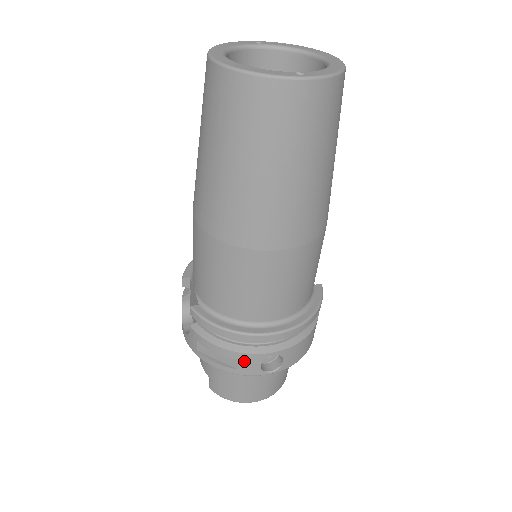
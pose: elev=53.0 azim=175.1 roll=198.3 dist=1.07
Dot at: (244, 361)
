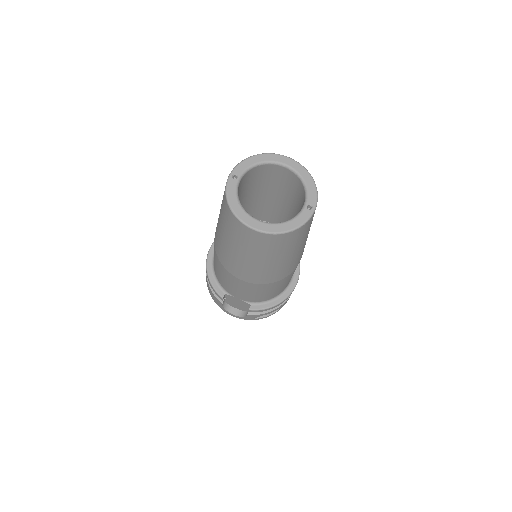
Dot at: occluded
